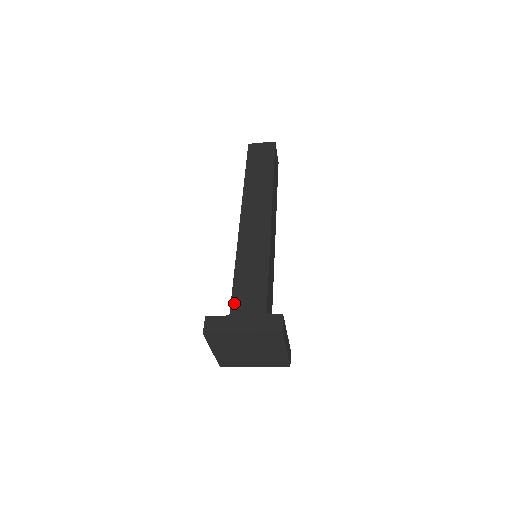
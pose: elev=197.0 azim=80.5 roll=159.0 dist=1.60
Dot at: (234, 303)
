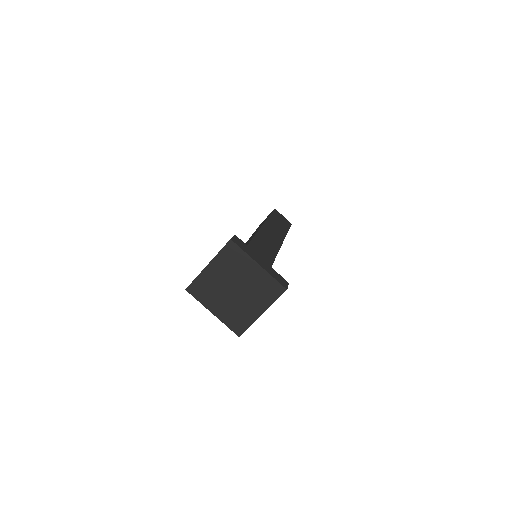
Dot at: occluded
